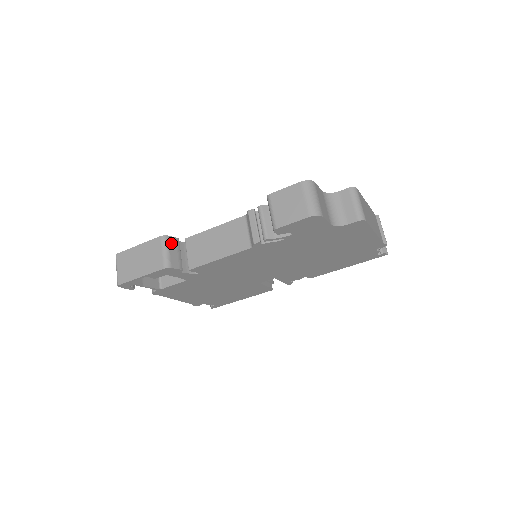
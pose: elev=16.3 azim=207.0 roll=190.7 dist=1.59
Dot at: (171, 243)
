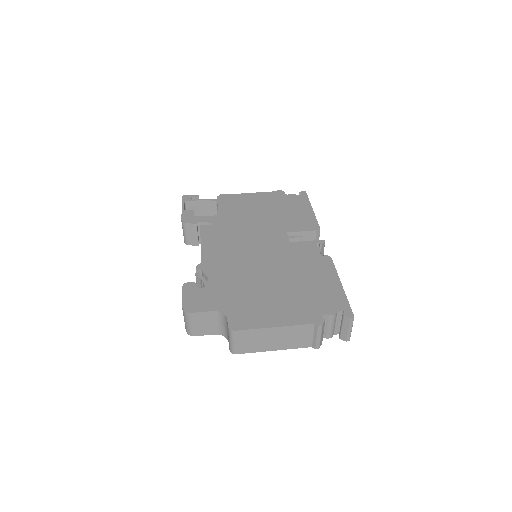
Dot at: (188, 228)
